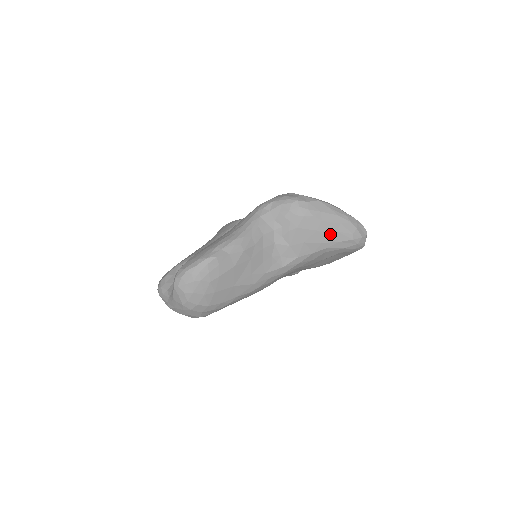
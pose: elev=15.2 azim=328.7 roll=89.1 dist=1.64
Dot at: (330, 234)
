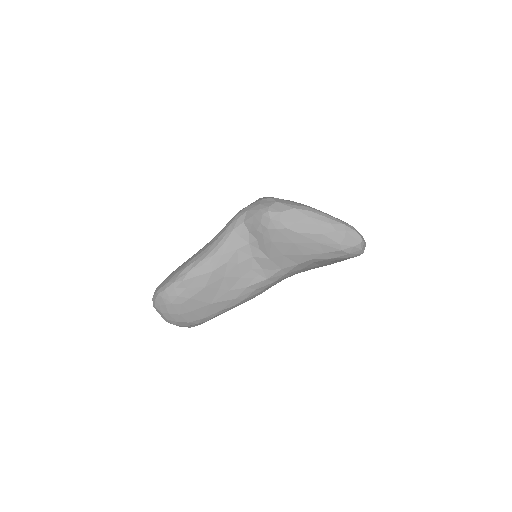
Dot at: (311, 246)
